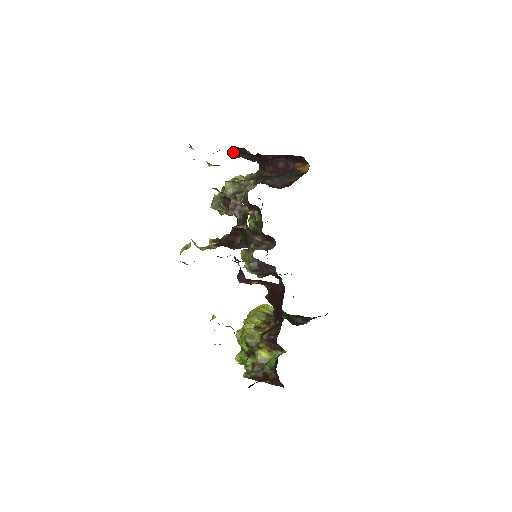
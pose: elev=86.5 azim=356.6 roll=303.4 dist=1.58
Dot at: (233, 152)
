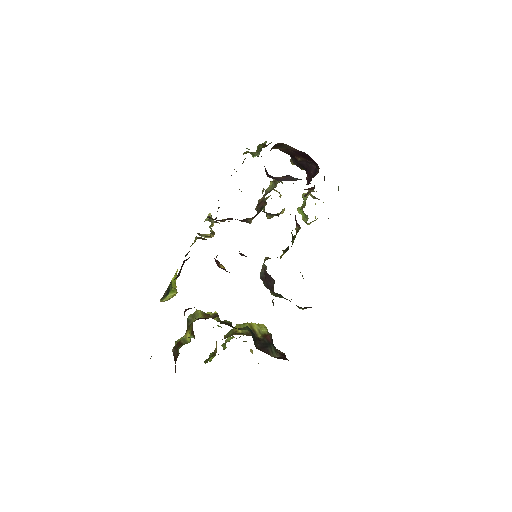
Dot at: (291, 158)
